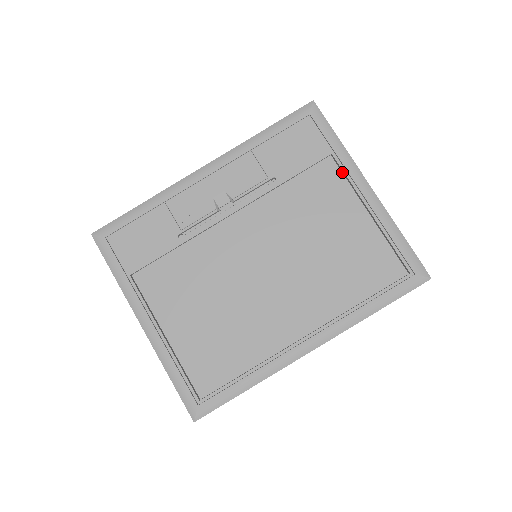
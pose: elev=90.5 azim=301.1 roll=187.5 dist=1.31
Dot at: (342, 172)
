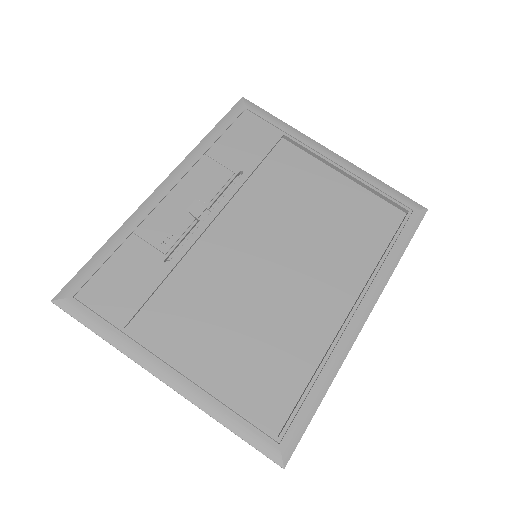
Dot at: (300, 148)
